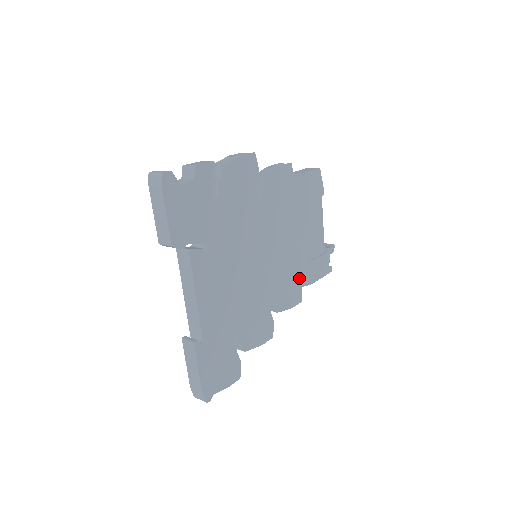
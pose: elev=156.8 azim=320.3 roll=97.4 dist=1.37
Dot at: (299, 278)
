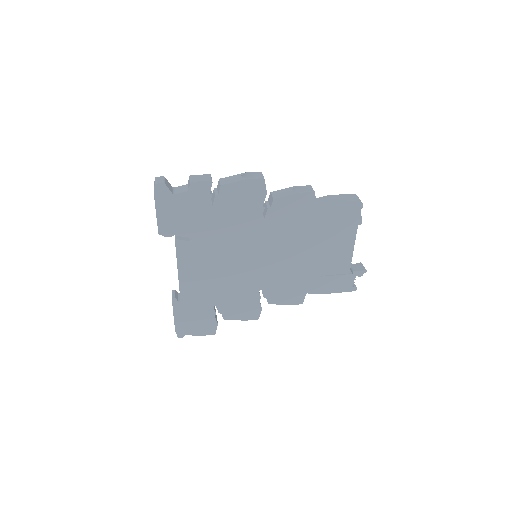
Dot at: (304, 286)
